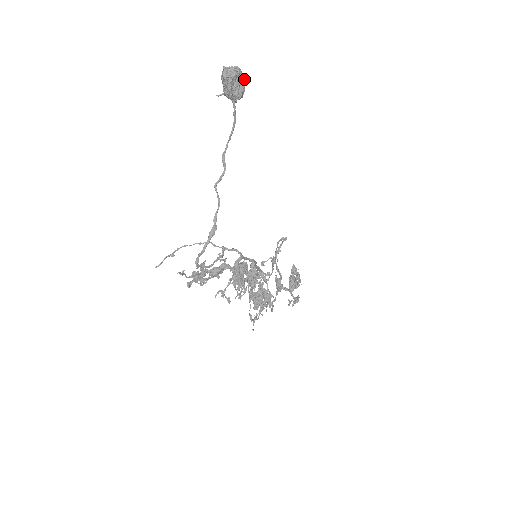
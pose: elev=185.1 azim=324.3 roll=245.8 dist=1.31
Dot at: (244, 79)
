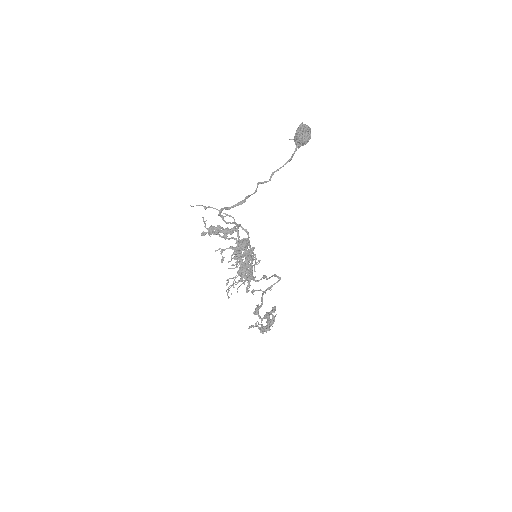
Dot at: (310, 135)
